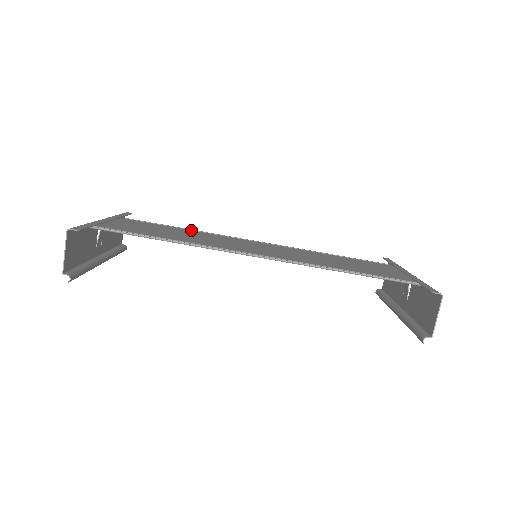
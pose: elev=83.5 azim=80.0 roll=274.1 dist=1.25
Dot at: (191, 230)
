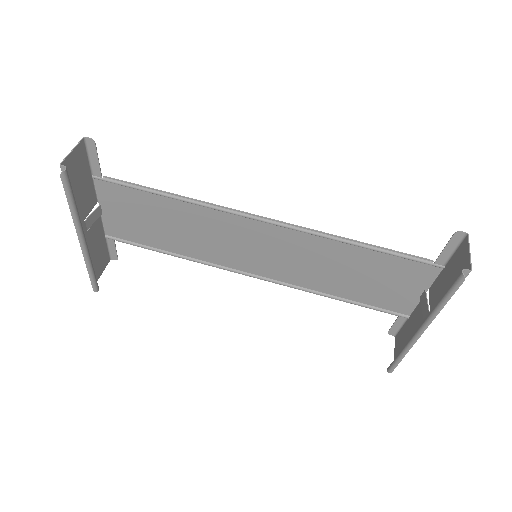
Dot at: (184, 254)
